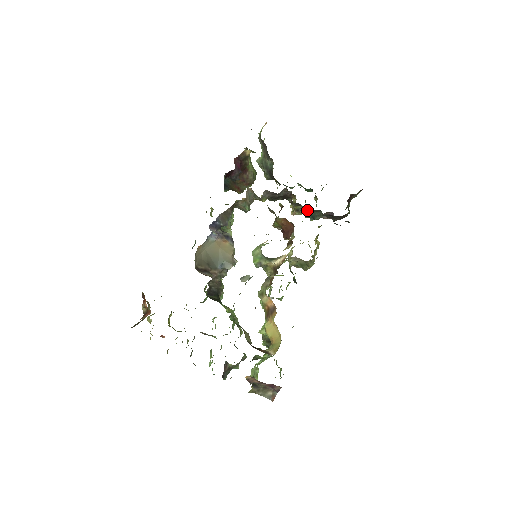
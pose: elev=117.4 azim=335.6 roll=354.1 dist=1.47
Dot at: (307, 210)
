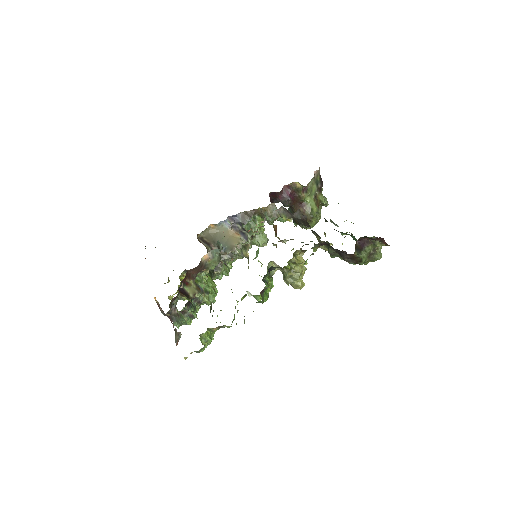
Dot at: occluded
